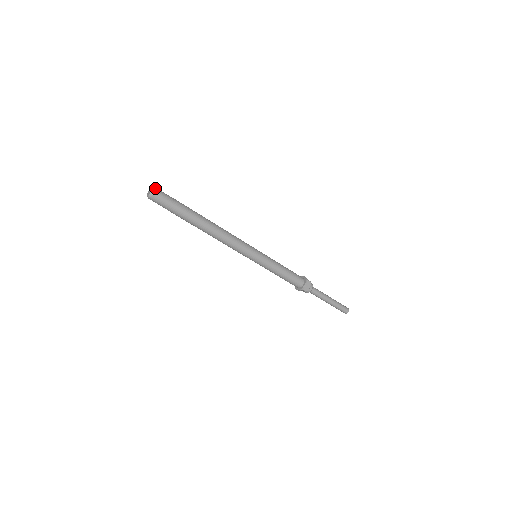
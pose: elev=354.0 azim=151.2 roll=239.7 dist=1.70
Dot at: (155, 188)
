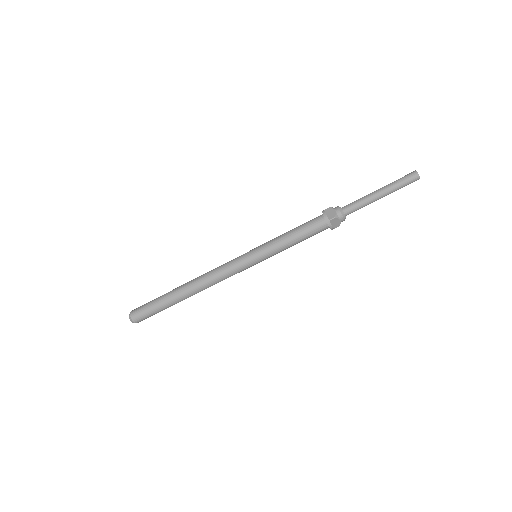
Dot at: (131, 319)
